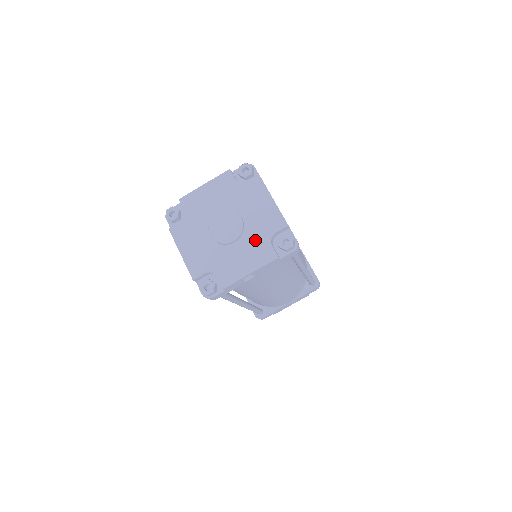
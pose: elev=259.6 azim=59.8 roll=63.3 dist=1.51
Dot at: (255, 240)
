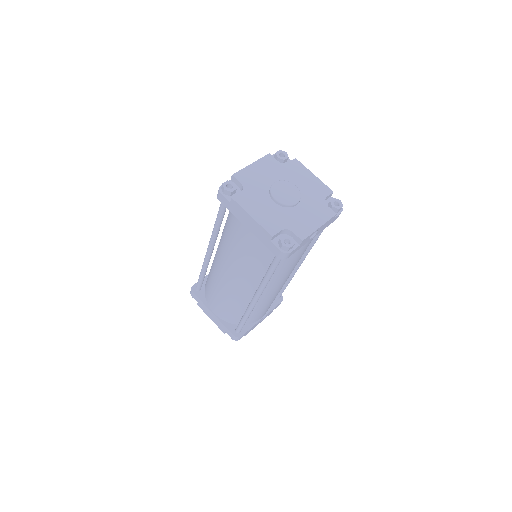
Dot at: (313, 203)
